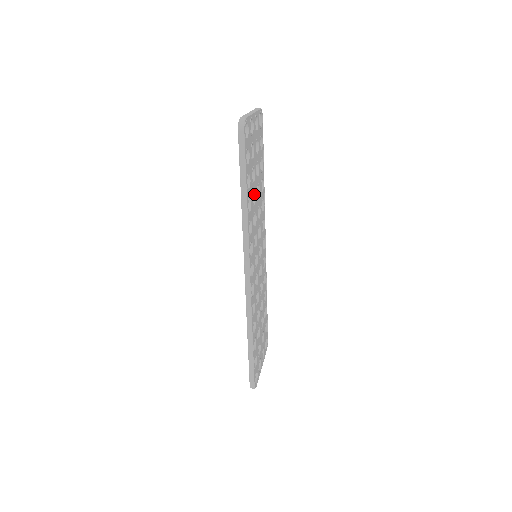
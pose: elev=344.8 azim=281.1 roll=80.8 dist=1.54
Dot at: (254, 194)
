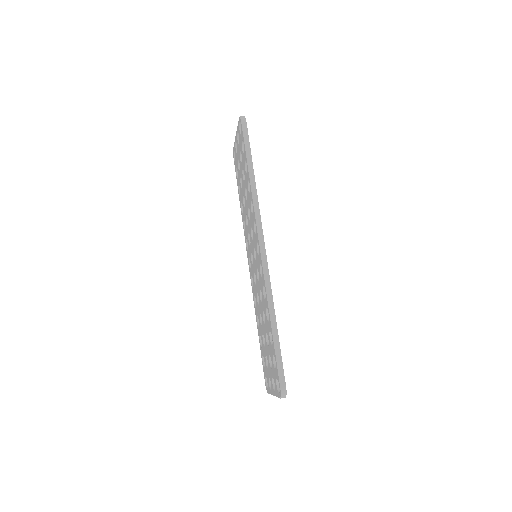
Dot at: occluded
